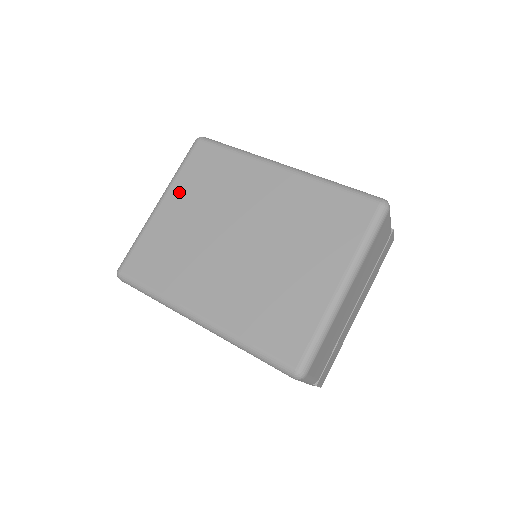
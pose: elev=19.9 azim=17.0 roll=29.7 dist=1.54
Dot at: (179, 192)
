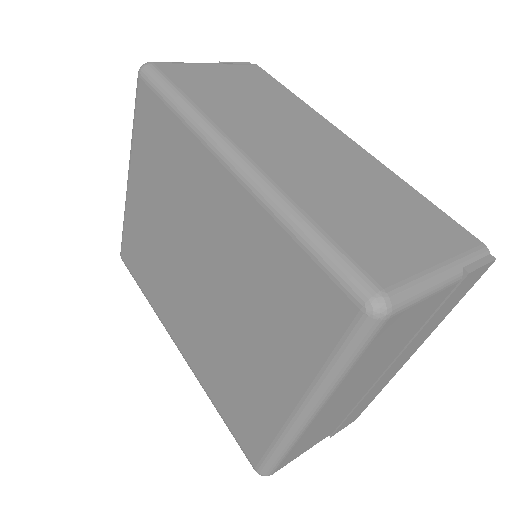
Dot at: (138, 169)
